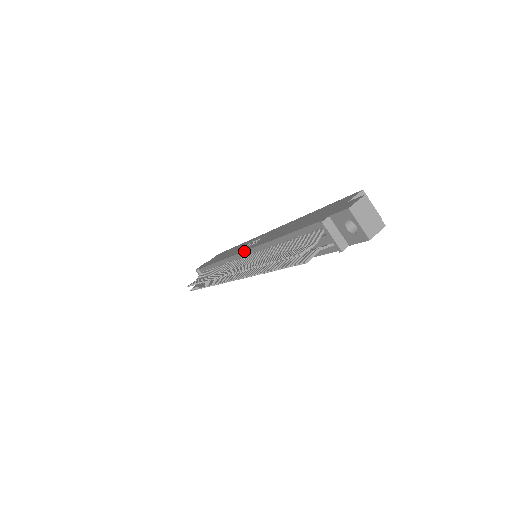
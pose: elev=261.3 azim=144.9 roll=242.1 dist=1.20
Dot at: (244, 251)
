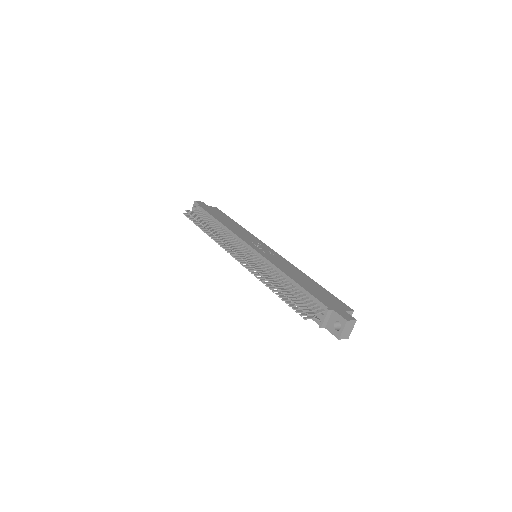
Dot at: (257, 251)
